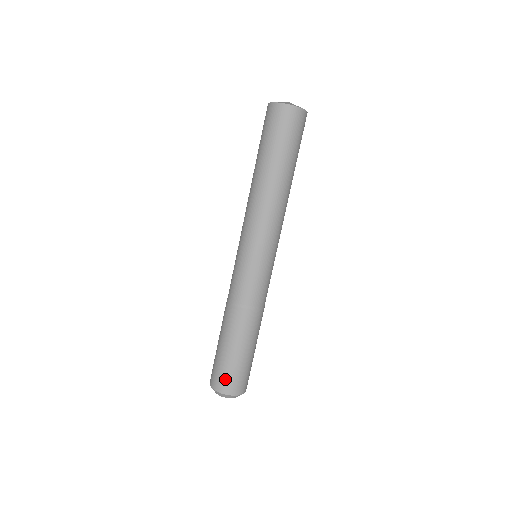
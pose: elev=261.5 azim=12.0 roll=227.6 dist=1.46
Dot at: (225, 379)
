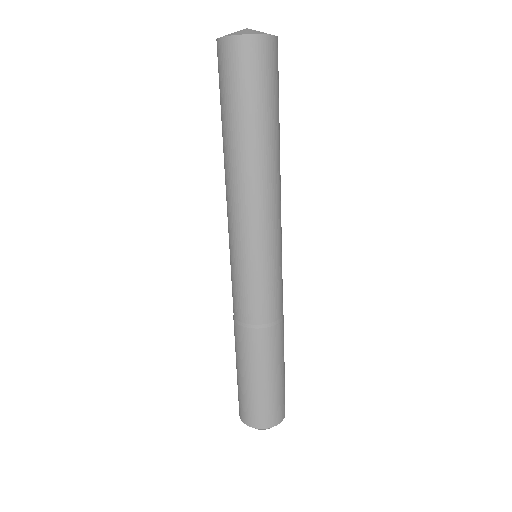
Dot at: (242, 406)
